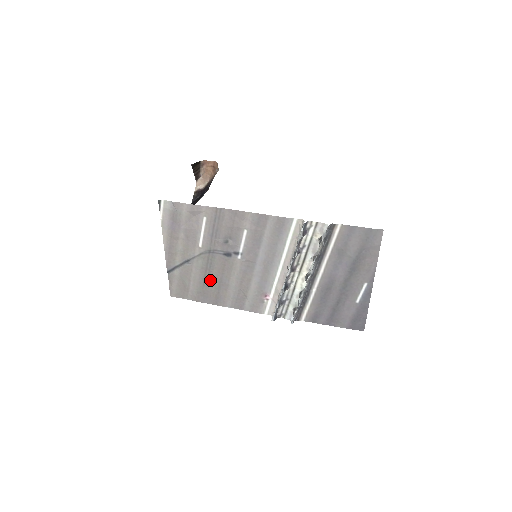
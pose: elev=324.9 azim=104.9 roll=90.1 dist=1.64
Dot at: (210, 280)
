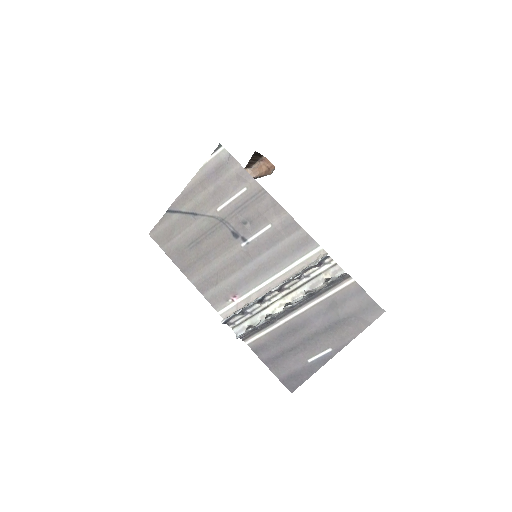
Dot at: (198, 246)
